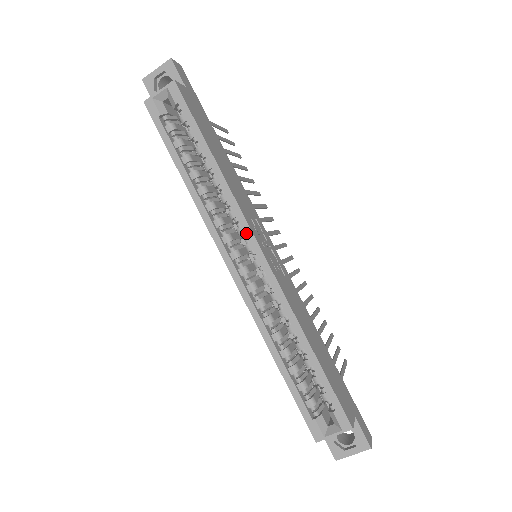
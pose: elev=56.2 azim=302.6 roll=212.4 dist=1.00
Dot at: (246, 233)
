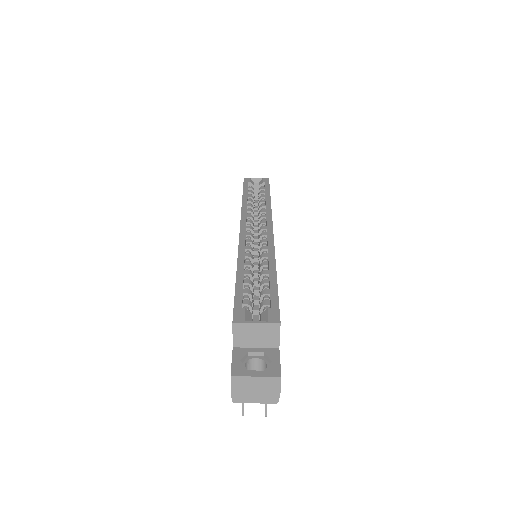
Dot at: (268, 220)
